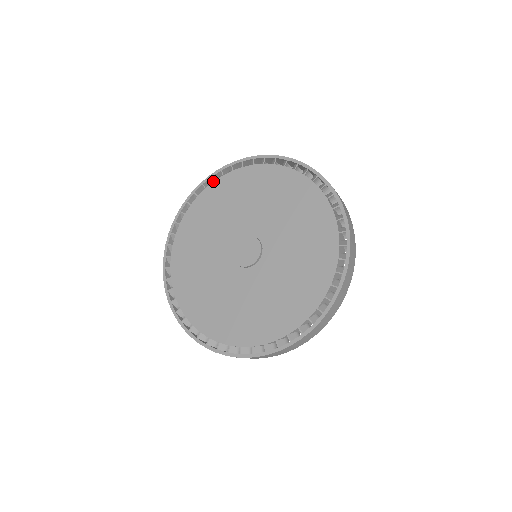
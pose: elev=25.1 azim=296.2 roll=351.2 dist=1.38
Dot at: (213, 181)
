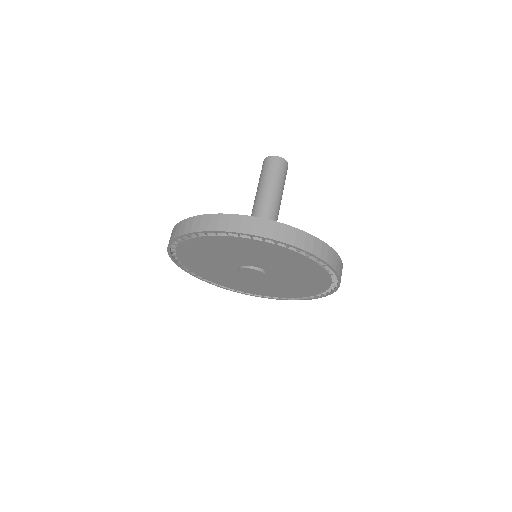
Dot at: (198, 237)
